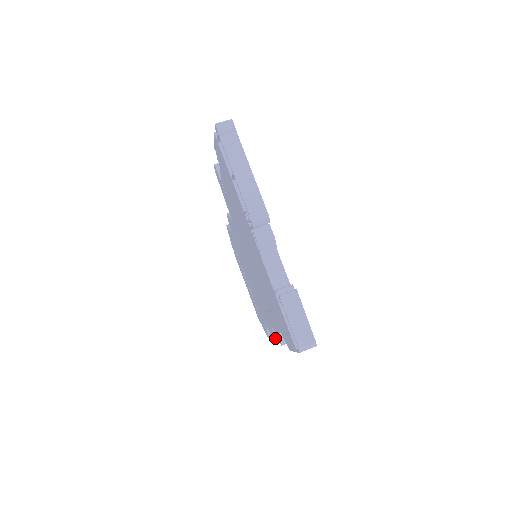
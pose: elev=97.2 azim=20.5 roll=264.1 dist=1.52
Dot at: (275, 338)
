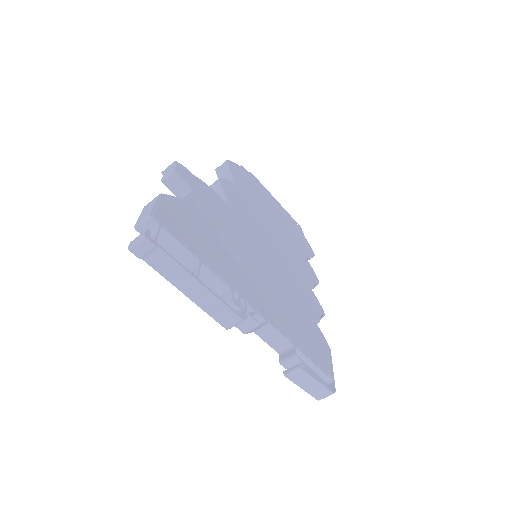
Dot at: occluded
